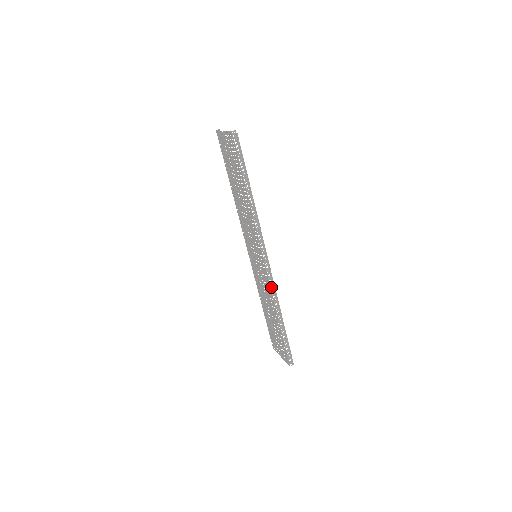
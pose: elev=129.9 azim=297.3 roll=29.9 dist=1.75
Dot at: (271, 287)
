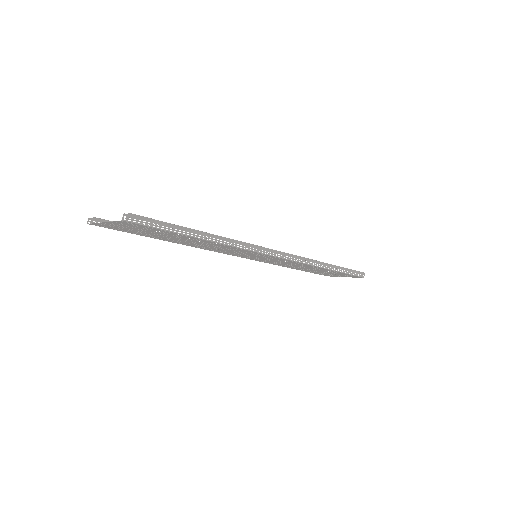
Dot at: (300, 262)
